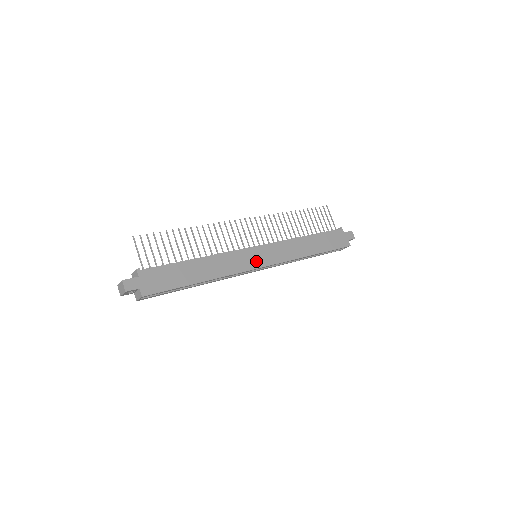
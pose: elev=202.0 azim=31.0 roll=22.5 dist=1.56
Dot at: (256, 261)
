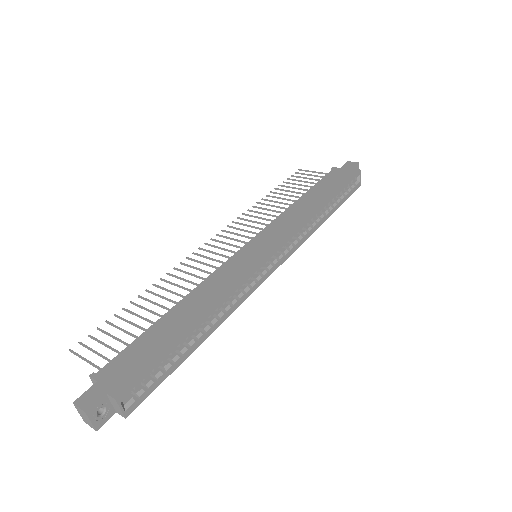
Dot at: (256, 256)
